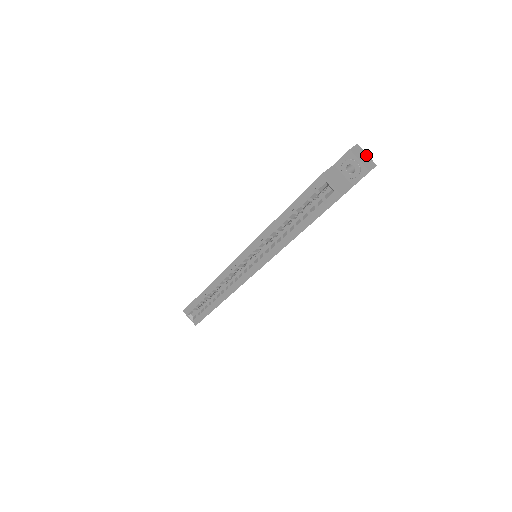
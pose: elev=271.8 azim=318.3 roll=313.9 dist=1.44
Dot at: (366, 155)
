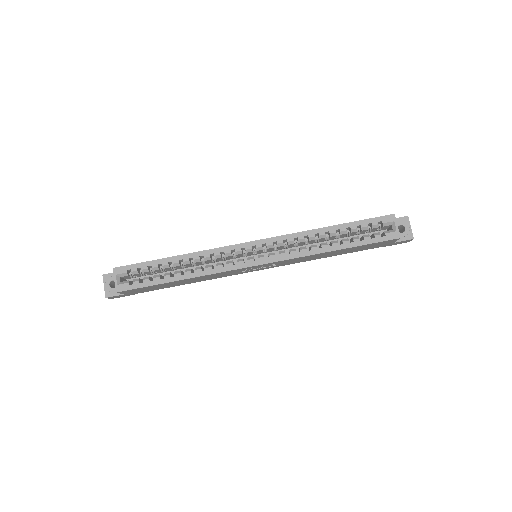
Dot at: occluded
